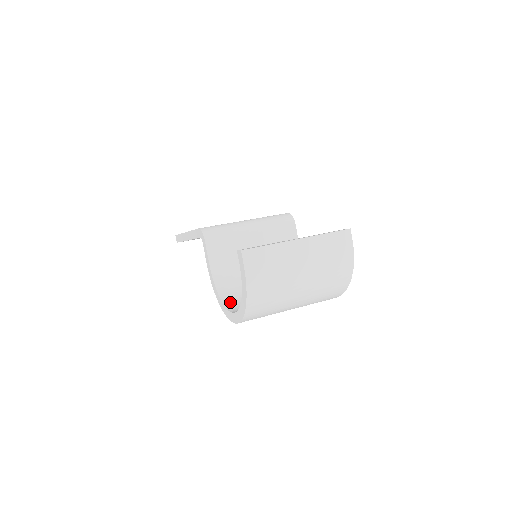
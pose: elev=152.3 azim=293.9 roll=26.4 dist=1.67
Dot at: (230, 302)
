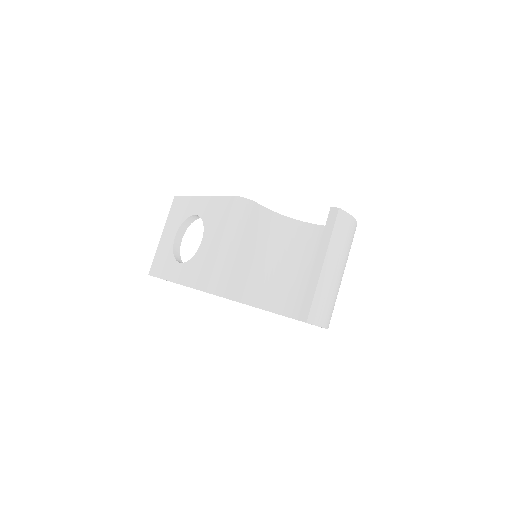
Dot at: (284, 309)
